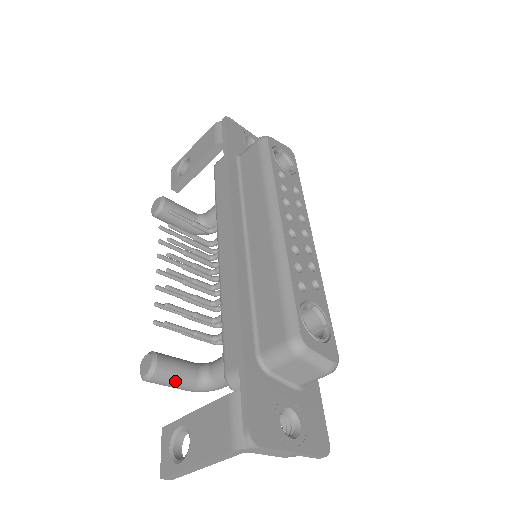
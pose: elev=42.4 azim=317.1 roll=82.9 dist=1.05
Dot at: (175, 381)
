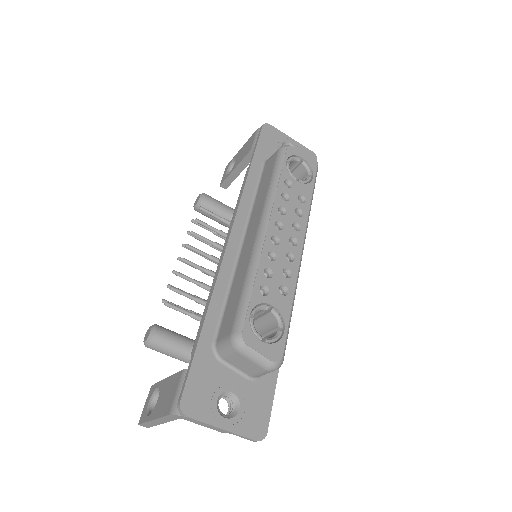
Dot at: (169, 351)
